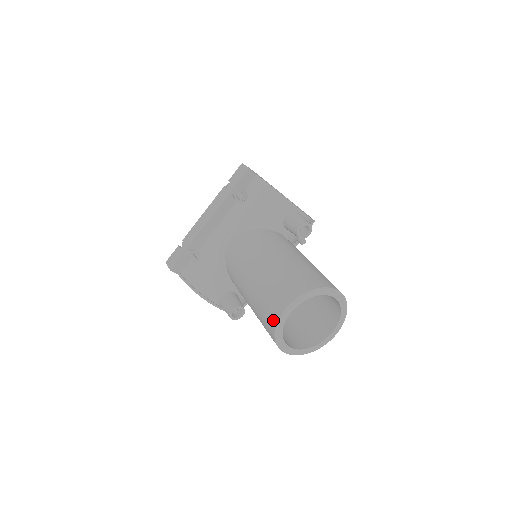
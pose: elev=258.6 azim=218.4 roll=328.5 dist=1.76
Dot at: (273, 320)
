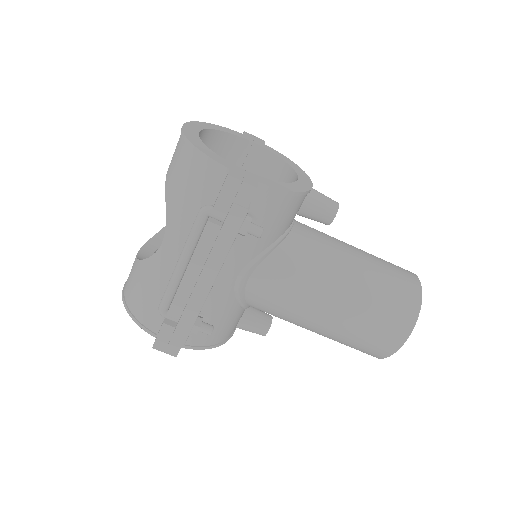
Dot at: (384, 354)
